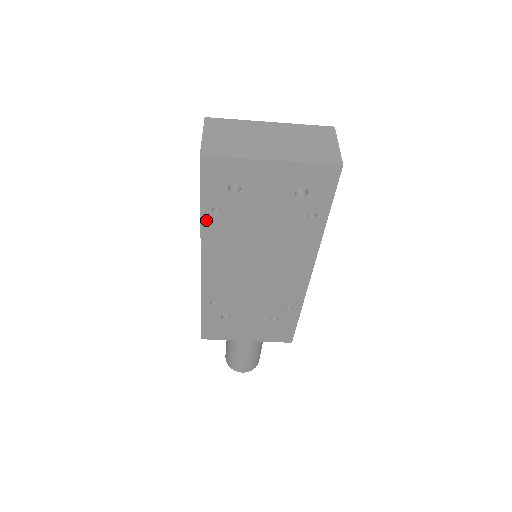
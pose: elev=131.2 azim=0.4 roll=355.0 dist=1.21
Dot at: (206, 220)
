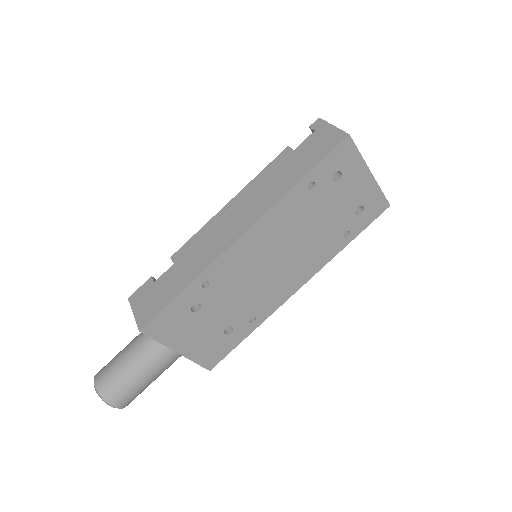
Dot at: (297, 189)
